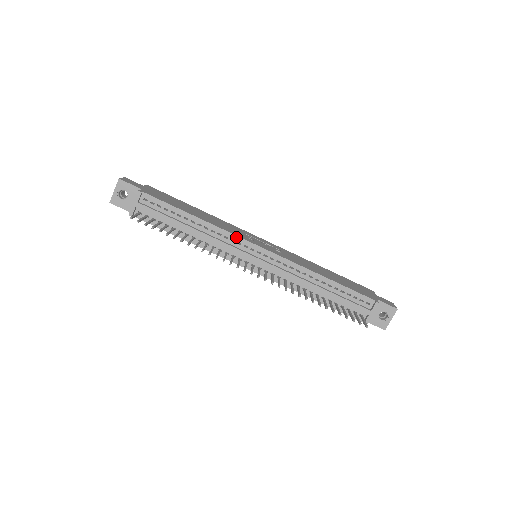
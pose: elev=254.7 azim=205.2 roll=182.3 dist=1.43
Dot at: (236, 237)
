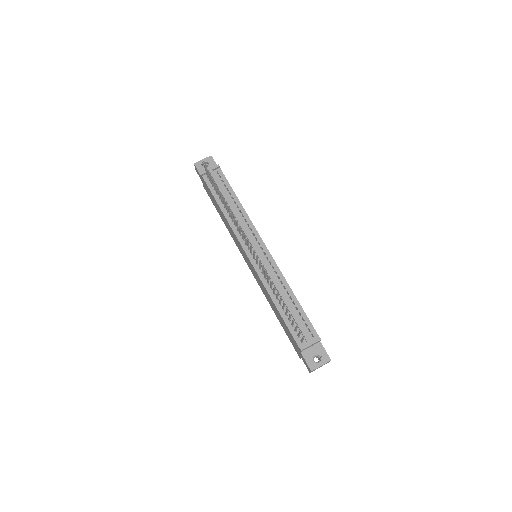
Dot at: (255, 229)
